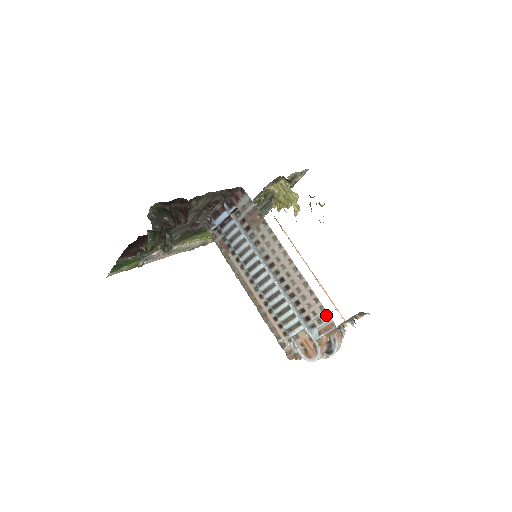
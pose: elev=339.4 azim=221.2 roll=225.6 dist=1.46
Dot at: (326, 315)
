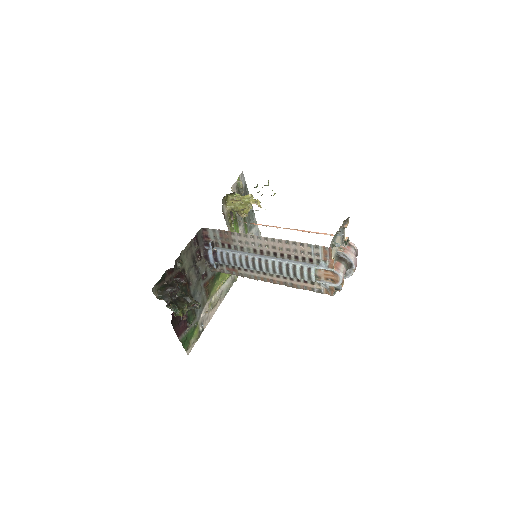
Dot at: (316, 247)
